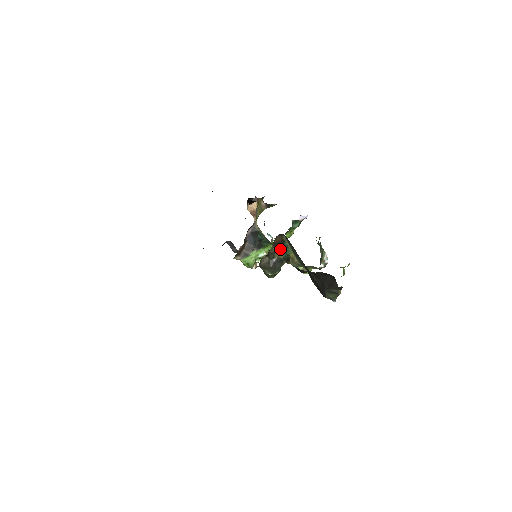
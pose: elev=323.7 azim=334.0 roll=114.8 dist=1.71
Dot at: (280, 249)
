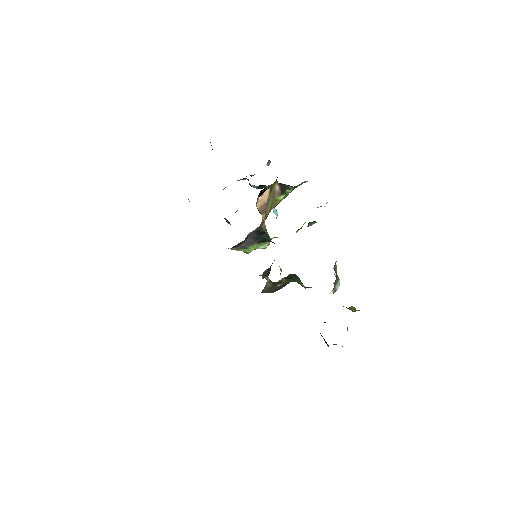
Dot at: (289, 279)
